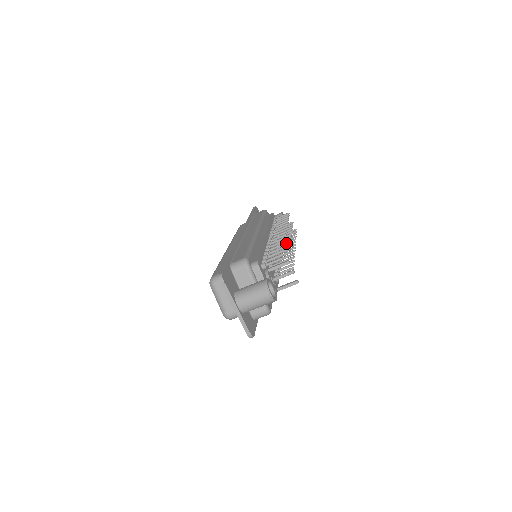
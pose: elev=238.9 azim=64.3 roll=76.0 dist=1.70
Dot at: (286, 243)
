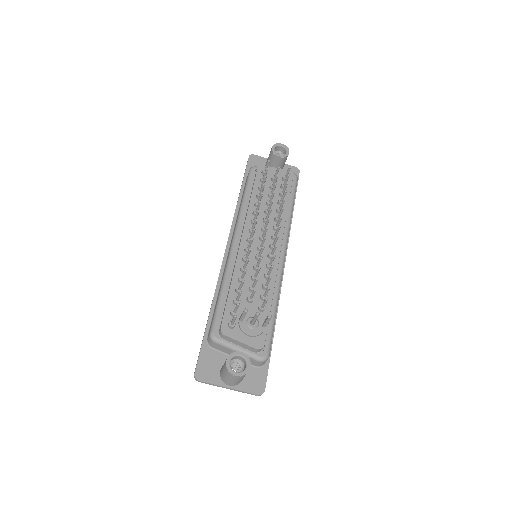
Dot at: (262, 240)
